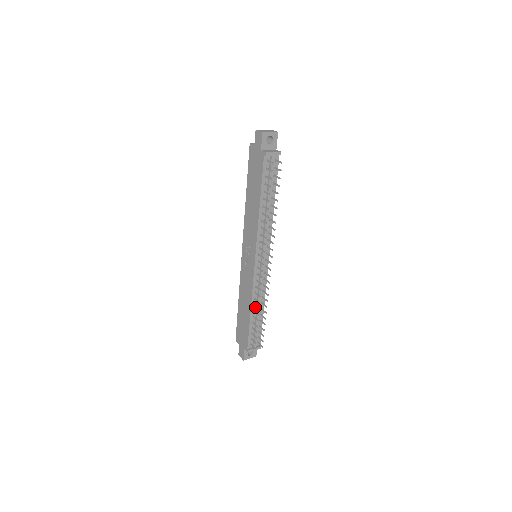
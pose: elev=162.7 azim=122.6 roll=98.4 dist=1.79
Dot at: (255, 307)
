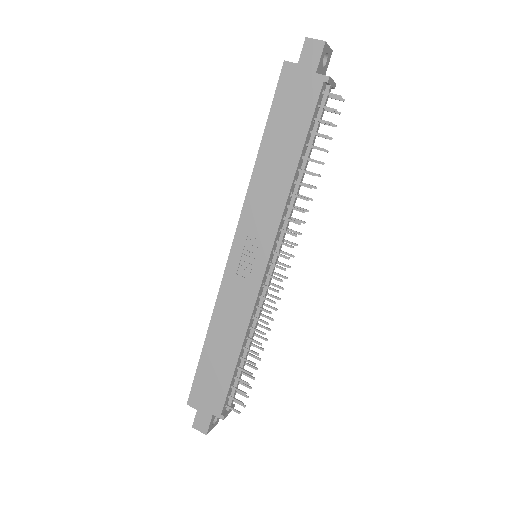
Dot at: (246, 342)
